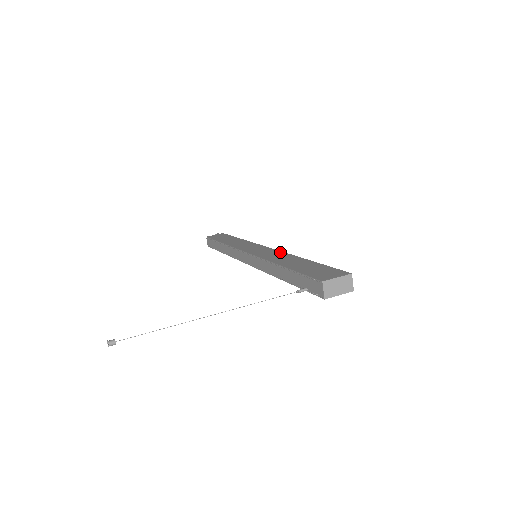
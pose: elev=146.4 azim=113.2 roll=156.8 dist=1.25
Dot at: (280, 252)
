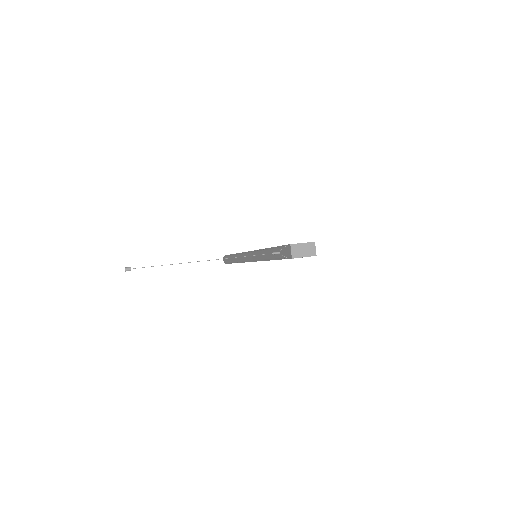
Dot at: occluded
